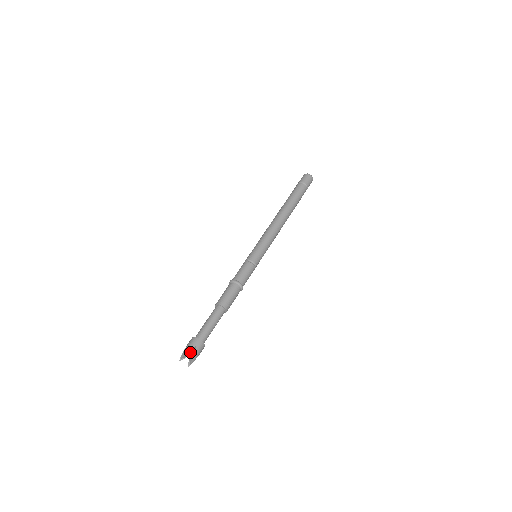
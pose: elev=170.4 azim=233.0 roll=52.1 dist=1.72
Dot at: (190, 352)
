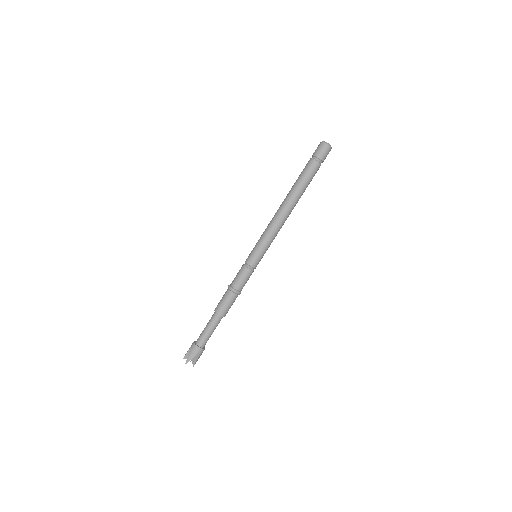
Dot at: (193, 357)
